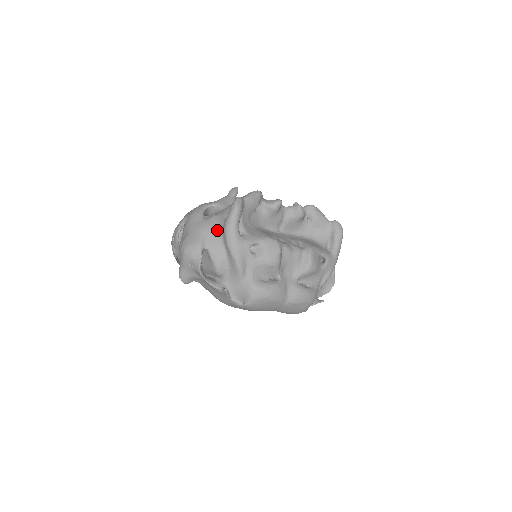
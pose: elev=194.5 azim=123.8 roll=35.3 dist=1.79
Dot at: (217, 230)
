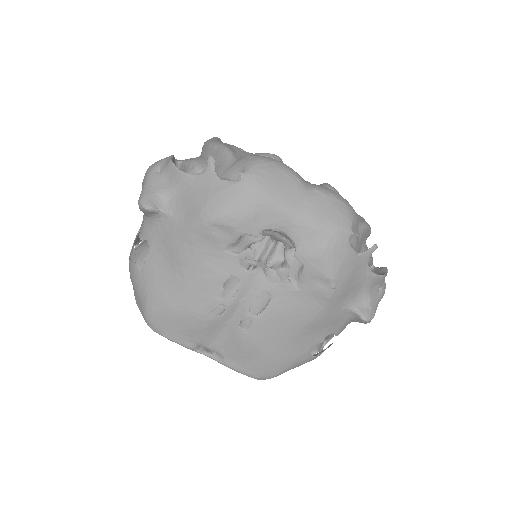
Dot at: occluded
